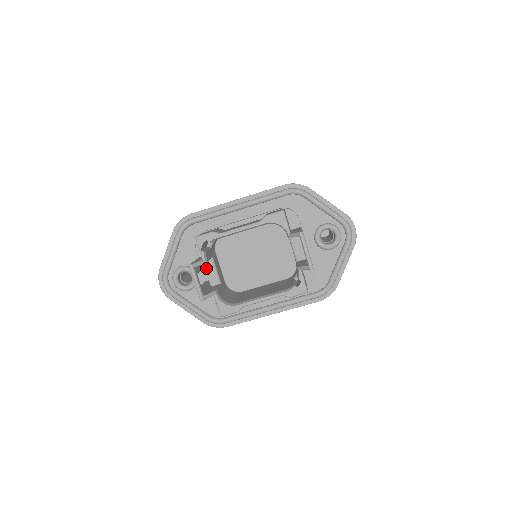
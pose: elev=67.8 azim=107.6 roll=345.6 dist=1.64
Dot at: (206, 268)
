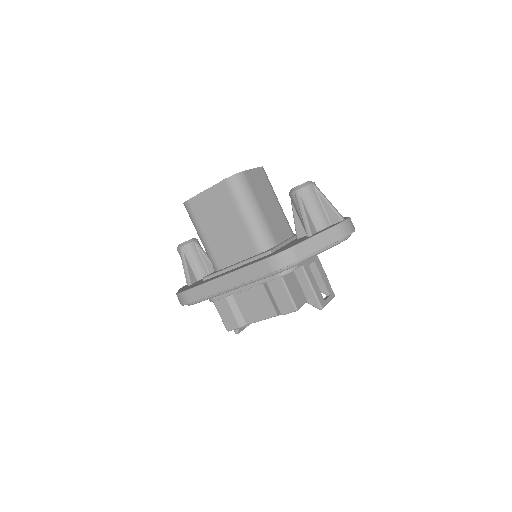
Dot at: occluded
